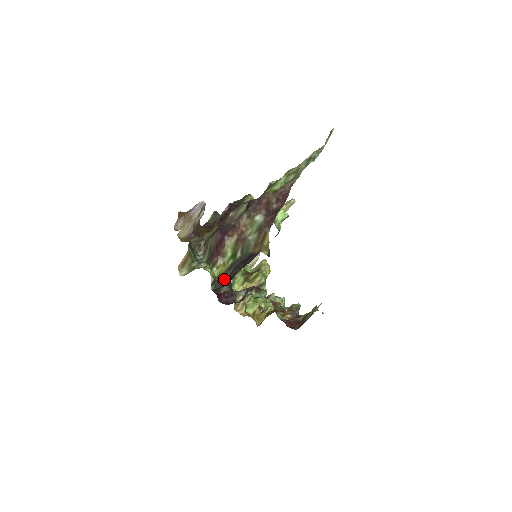
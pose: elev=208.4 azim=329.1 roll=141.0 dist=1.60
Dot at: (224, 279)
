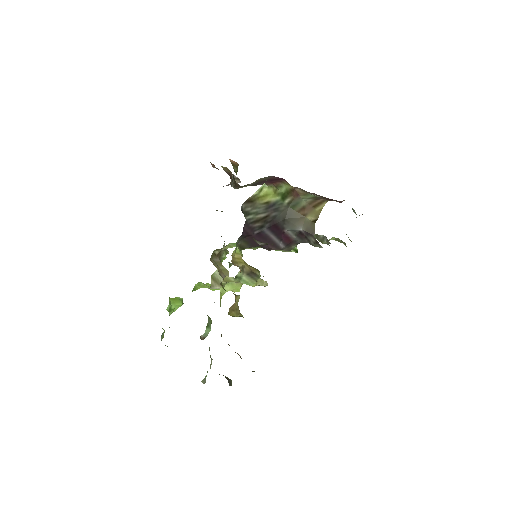
Dot at: (248, 218)
